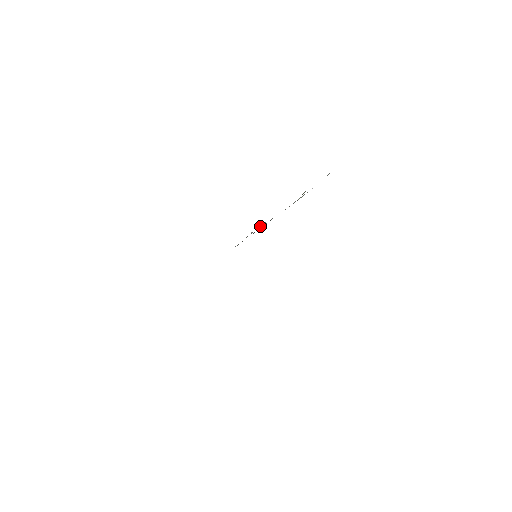
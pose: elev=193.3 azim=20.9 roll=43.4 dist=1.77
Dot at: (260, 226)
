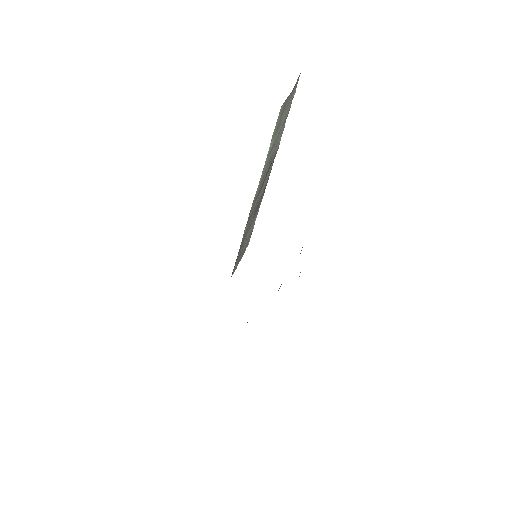
Dot at: (253, 226)
